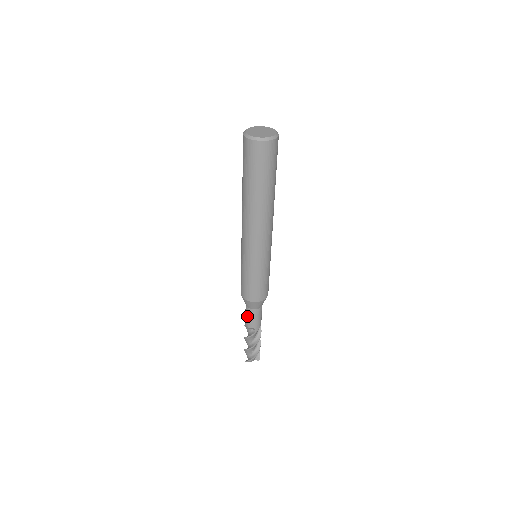
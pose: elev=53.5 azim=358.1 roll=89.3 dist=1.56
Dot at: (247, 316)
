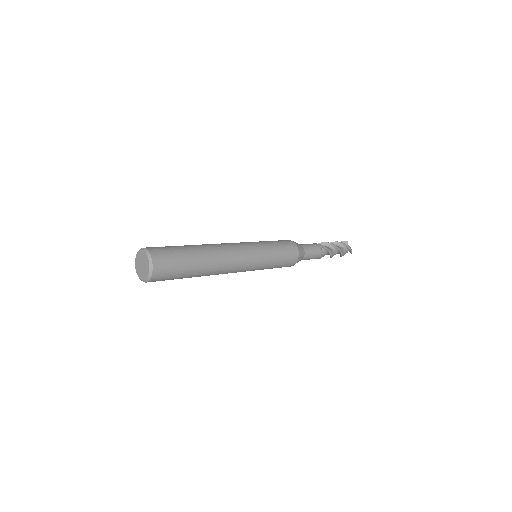
Dot at: occluded
